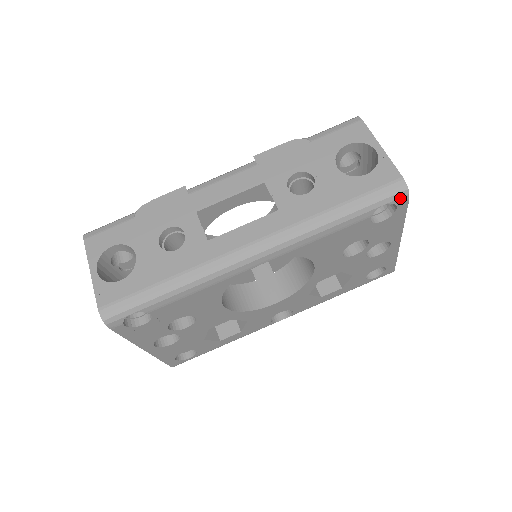
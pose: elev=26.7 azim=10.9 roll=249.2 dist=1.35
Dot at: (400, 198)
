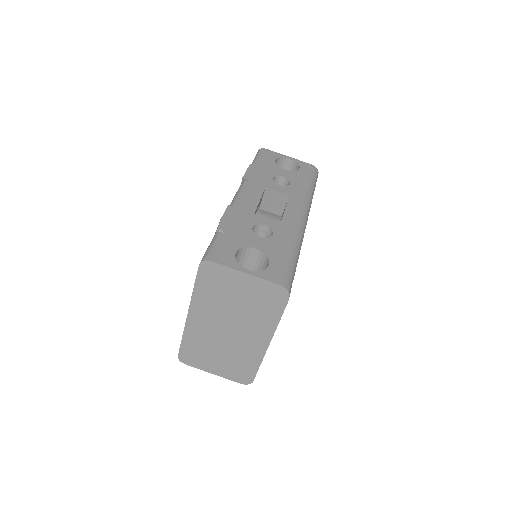
Dot at: occluded
